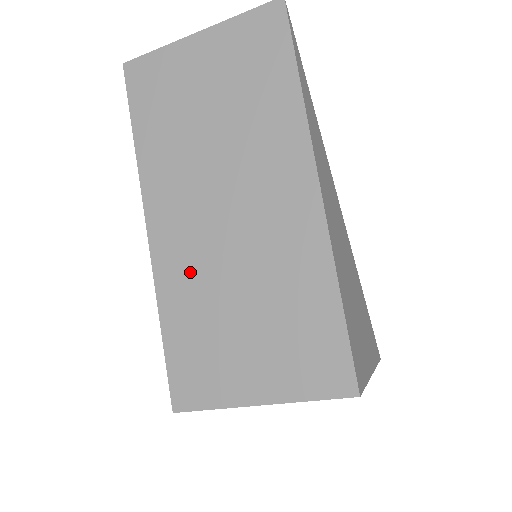
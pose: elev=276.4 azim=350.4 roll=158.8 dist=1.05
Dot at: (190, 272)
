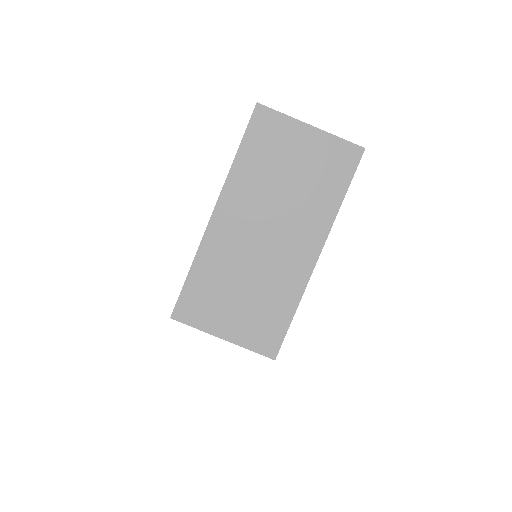
Dot at: (225, 253)
